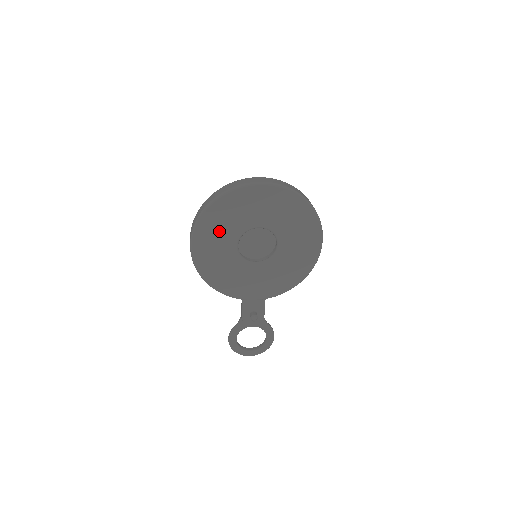
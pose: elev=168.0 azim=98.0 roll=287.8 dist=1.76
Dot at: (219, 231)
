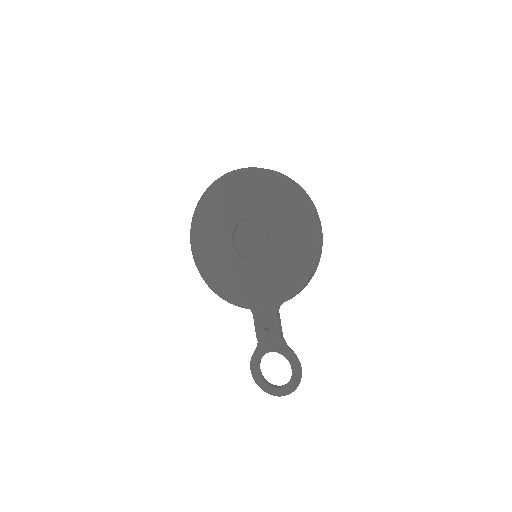
Dot at: (211, 227)
